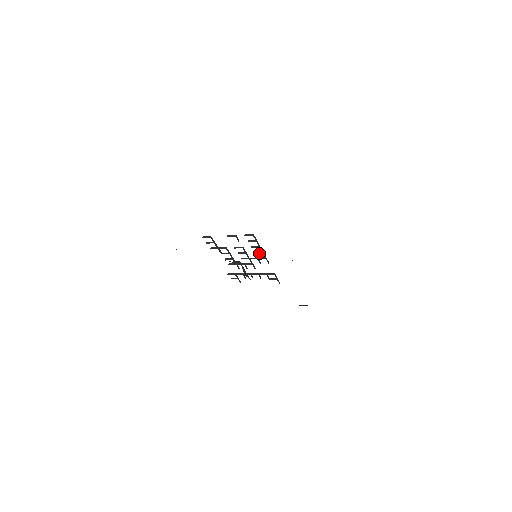
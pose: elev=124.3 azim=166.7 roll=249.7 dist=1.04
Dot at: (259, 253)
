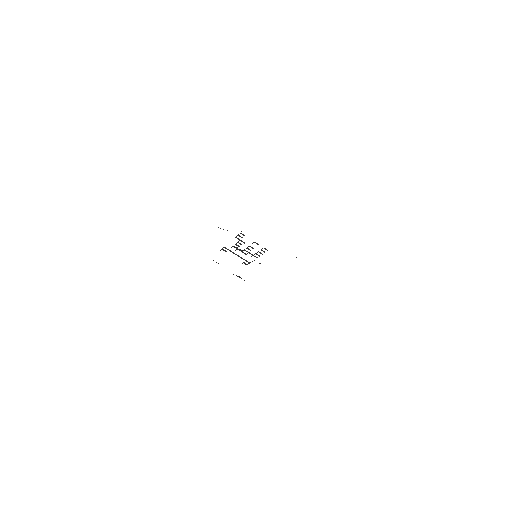
Dot at: (258, 255)
